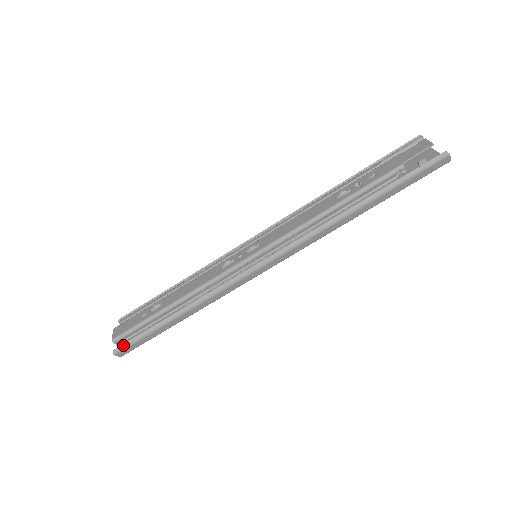
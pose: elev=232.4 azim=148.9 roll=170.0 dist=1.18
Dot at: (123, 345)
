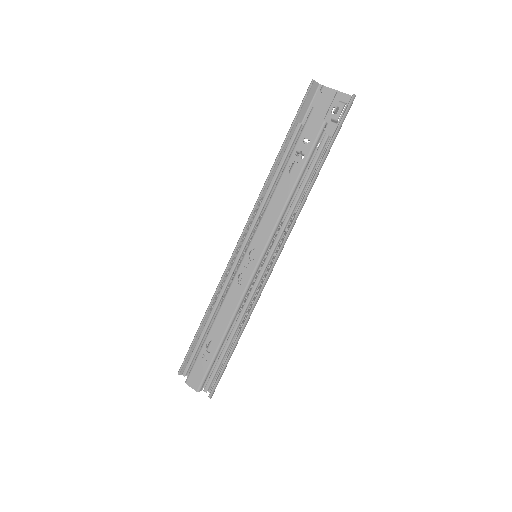
Dot at: (214, 388)
